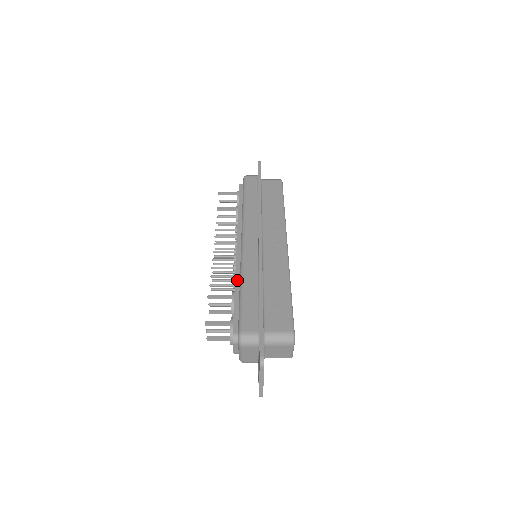
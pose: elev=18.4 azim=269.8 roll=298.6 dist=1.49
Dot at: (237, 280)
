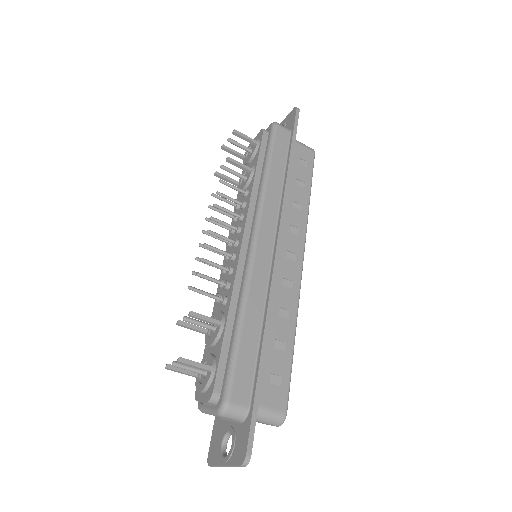
Dot at: (233, 300)
